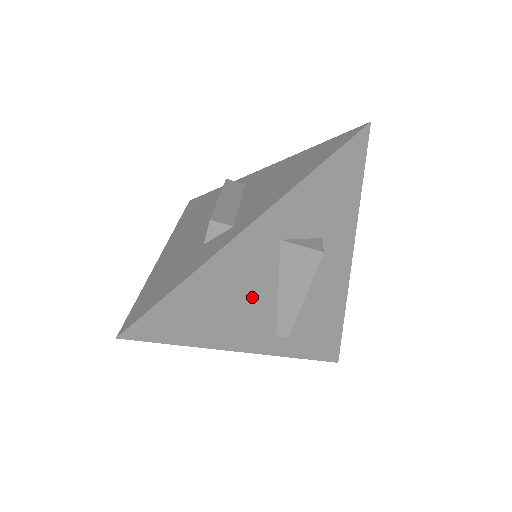
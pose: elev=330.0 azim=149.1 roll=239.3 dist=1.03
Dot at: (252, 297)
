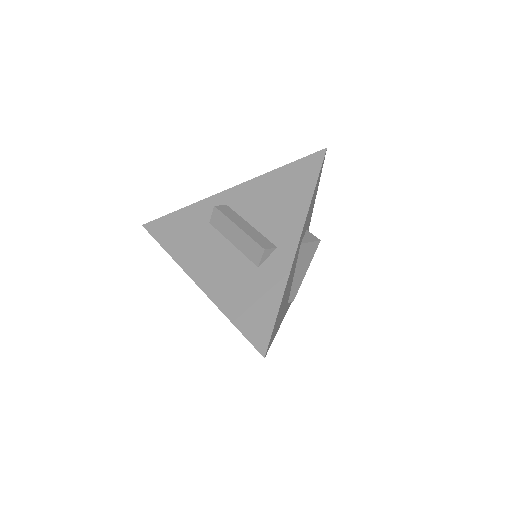
Dot at: (289, 287)
